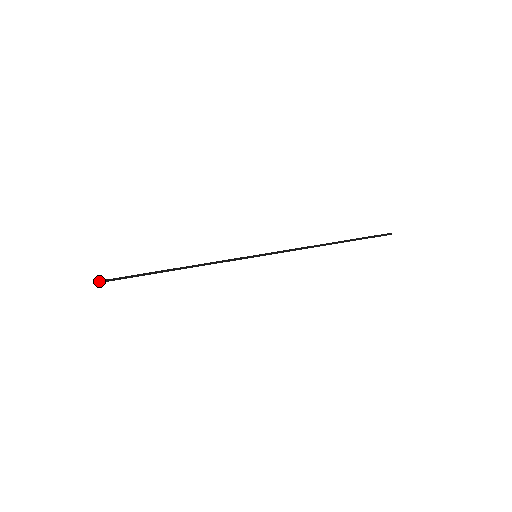
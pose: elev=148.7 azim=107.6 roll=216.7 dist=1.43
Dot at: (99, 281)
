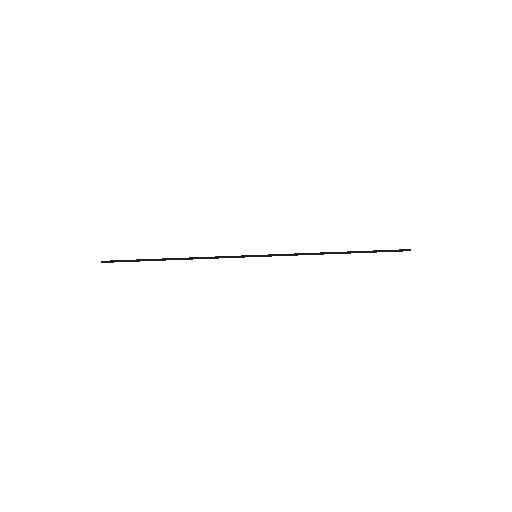
Dot at: (106, 261)
